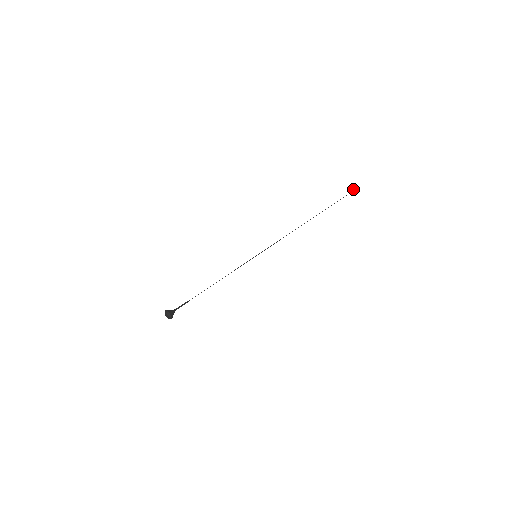
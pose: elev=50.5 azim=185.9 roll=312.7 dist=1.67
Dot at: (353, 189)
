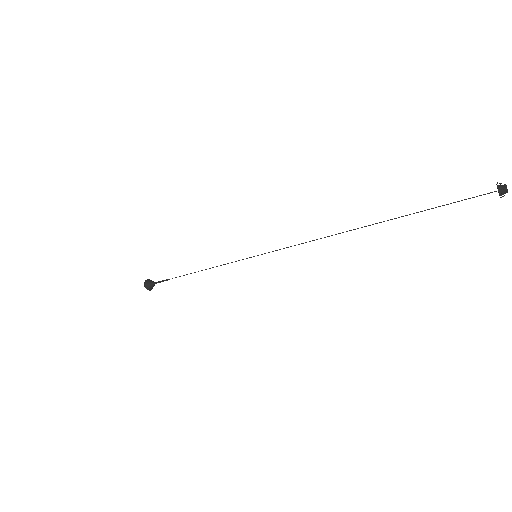
Dot at: (500, 189)
